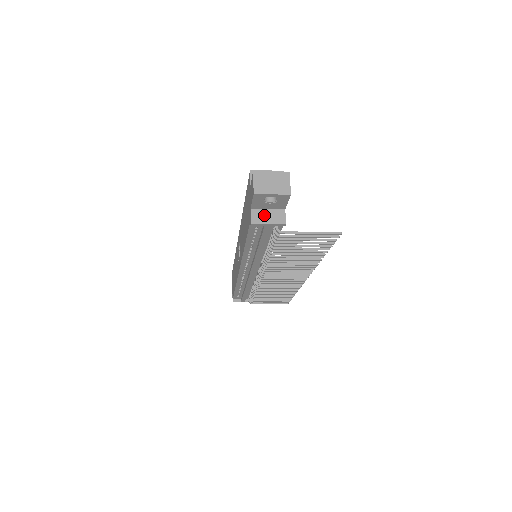
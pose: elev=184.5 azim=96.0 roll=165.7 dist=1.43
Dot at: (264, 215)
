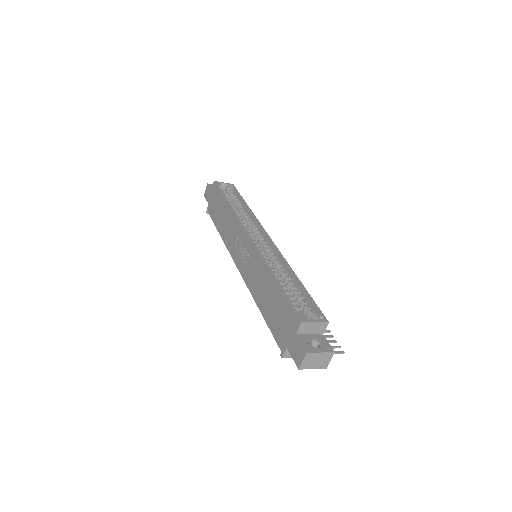
Dot at: occluded
